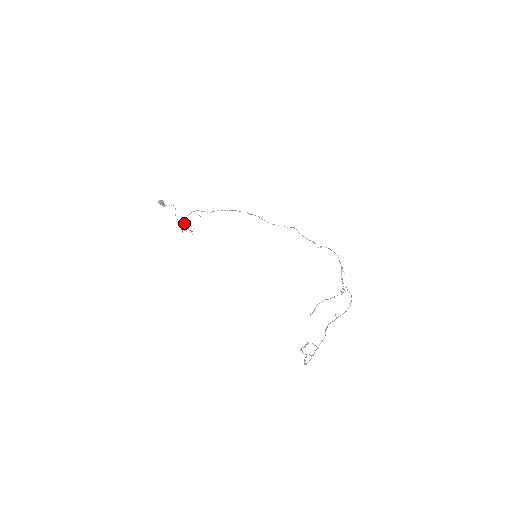
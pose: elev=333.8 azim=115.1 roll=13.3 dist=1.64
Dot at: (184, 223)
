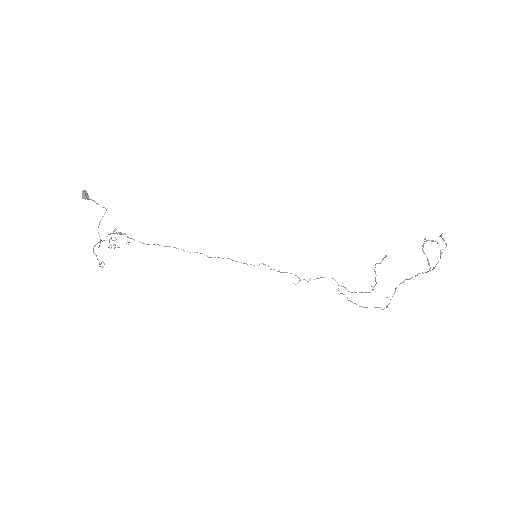
Dot at: (100, 242)
